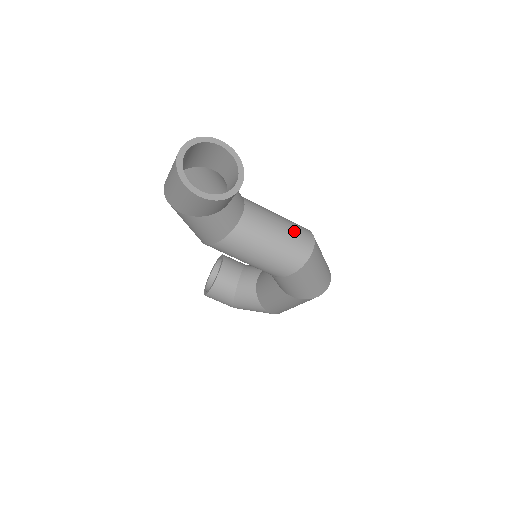
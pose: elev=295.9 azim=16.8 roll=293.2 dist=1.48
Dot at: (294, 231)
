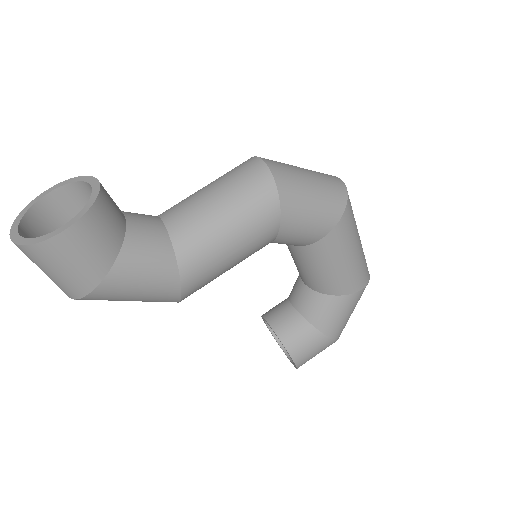
Dot at: (227, 174)
